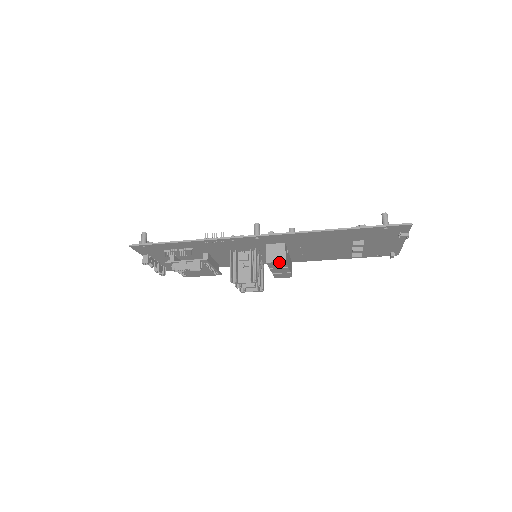
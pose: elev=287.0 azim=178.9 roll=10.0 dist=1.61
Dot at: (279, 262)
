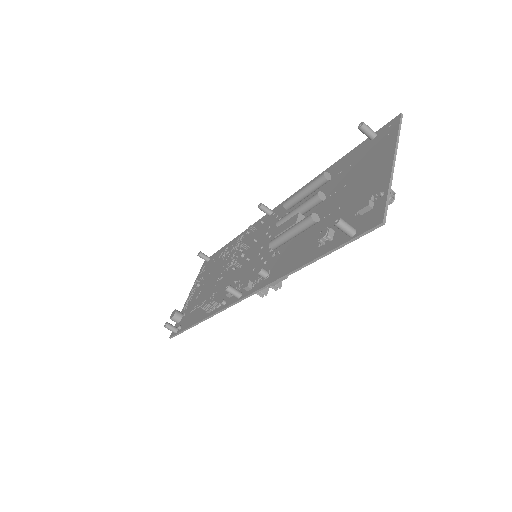
Dot at: (282, 279)
